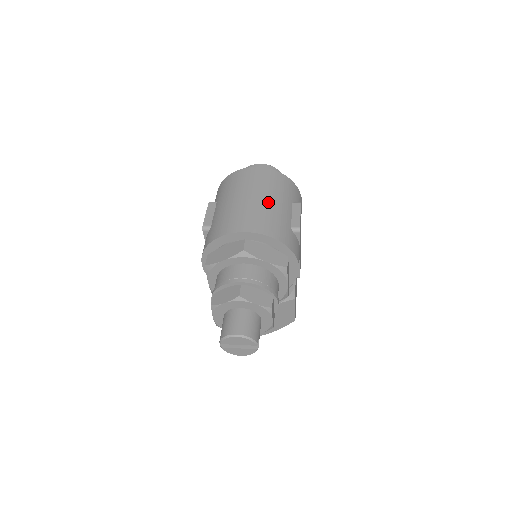
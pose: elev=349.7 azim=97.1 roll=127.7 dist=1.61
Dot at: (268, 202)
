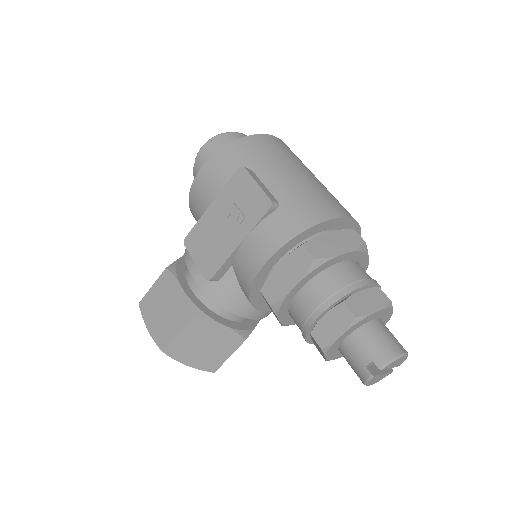
Dot at: occluded
